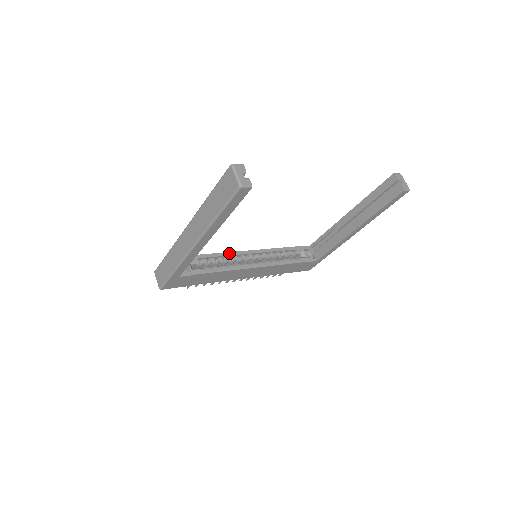
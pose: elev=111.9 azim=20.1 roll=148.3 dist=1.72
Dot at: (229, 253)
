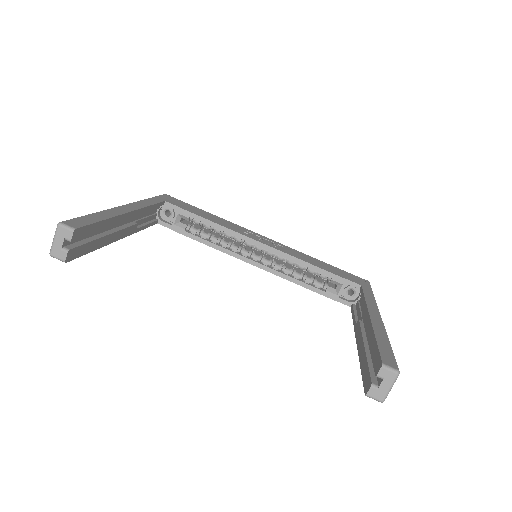
Dot at: (232, 231)
